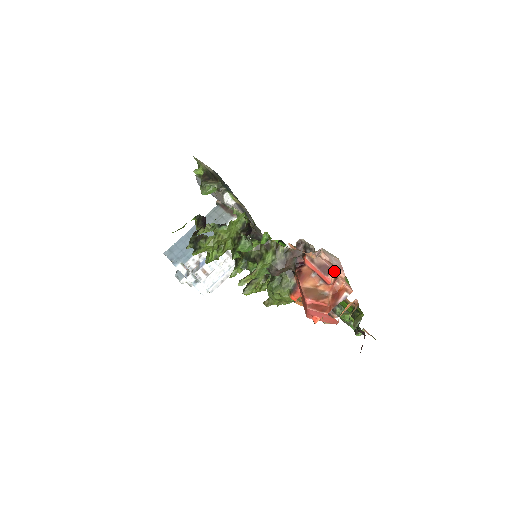
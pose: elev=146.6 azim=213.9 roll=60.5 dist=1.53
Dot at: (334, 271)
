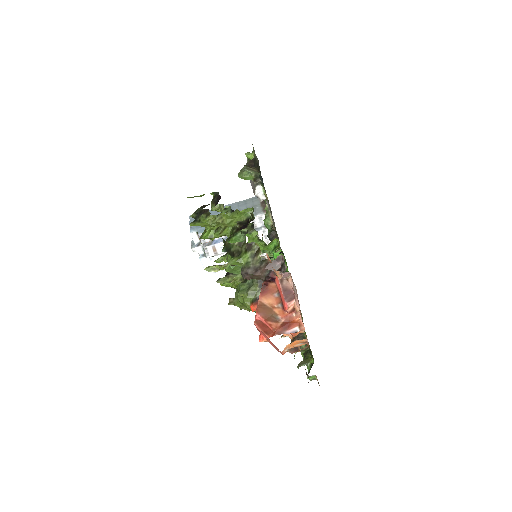
Dot at: occluded
